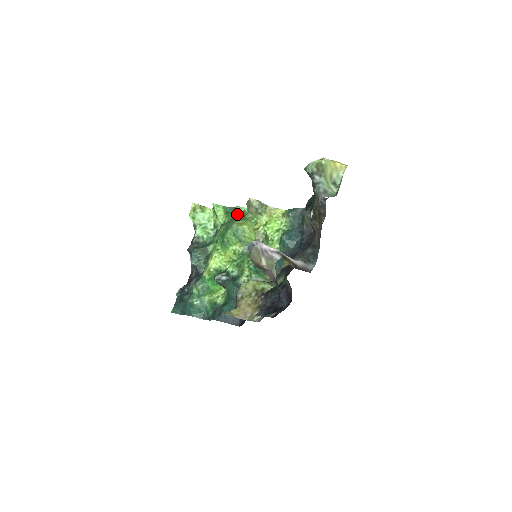
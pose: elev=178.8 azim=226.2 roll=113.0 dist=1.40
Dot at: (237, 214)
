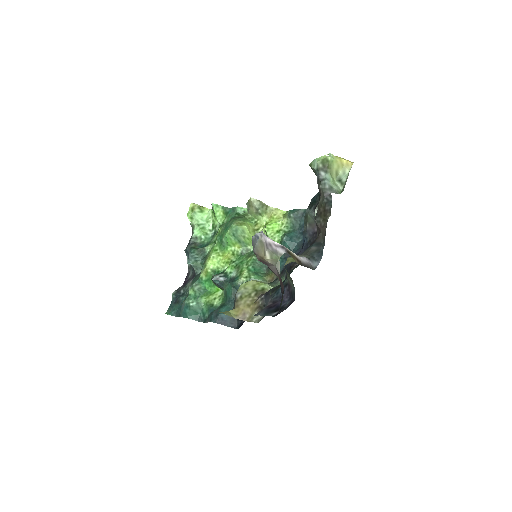
Dot at: (237, 214)
